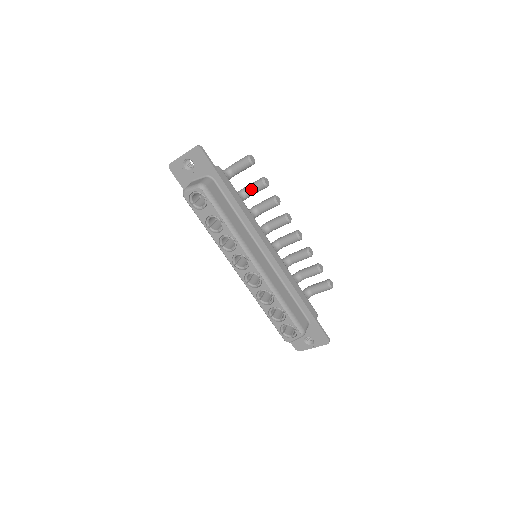
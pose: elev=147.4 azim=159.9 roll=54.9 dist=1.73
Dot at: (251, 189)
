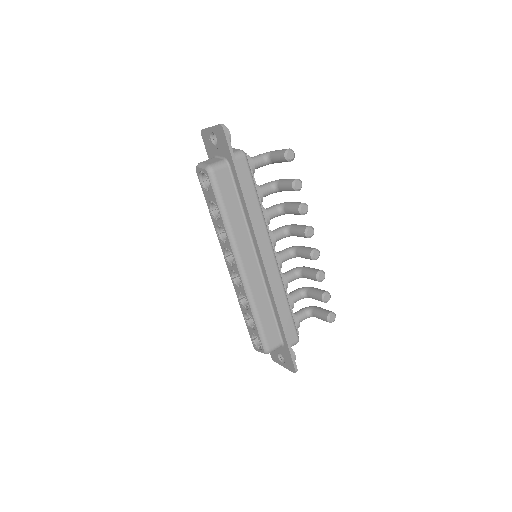
Dot at: (282, 185)
